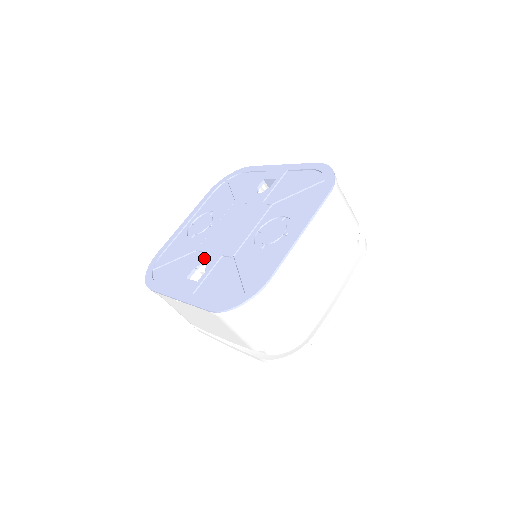
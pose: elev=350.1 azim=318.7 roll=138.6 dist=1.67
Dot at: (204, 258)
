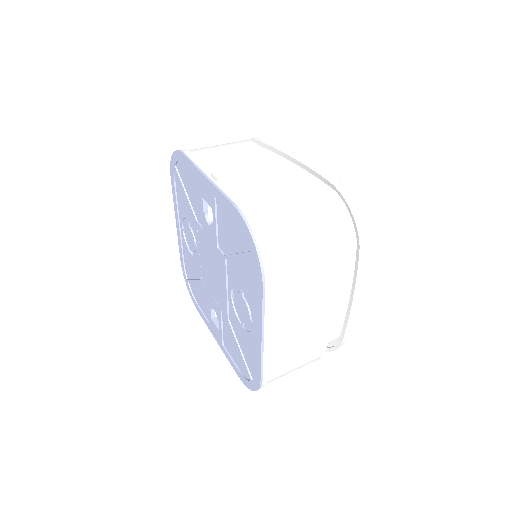
Dot at: (211, 302)
